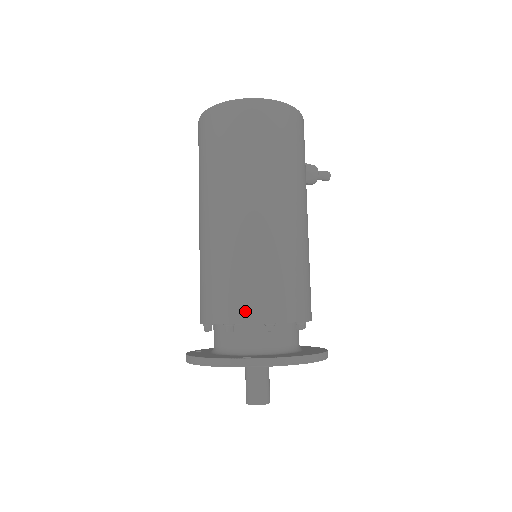
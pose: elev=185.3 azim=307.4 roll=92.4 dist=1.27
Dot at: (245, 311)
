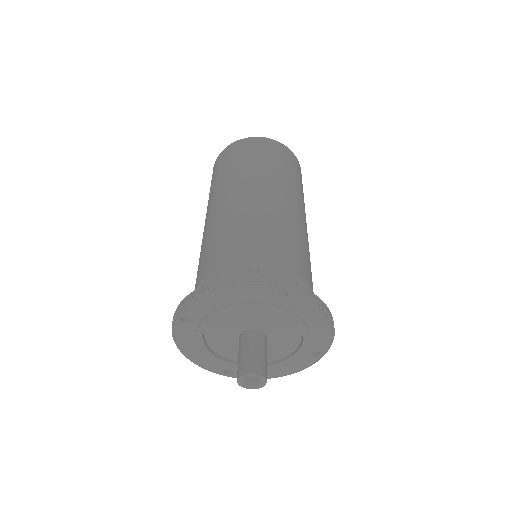
Dot at: (276, 256)
